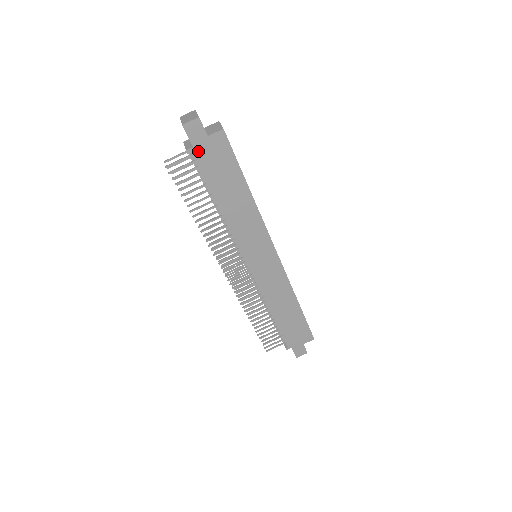
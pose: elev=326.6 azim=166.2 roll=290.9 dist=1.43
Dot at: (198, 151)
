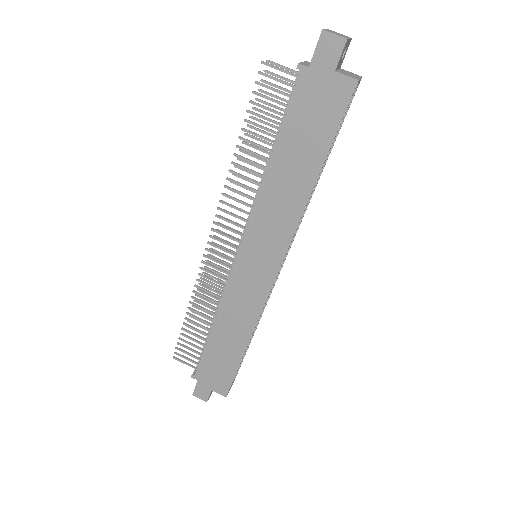
Dot at: (309, 77)
